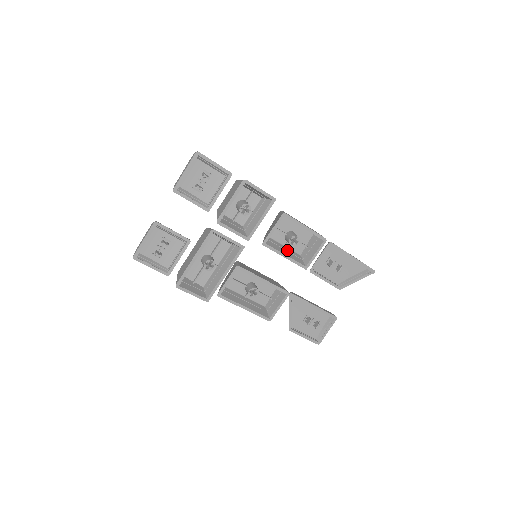
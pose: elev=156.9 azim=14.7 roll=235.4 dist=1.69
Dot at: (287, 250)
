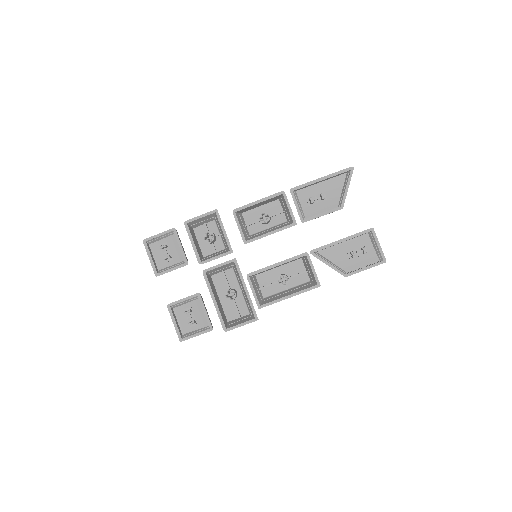
Dot at: (271, 229)
